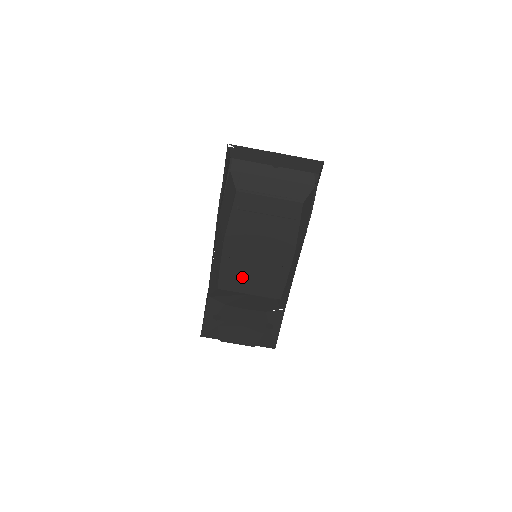
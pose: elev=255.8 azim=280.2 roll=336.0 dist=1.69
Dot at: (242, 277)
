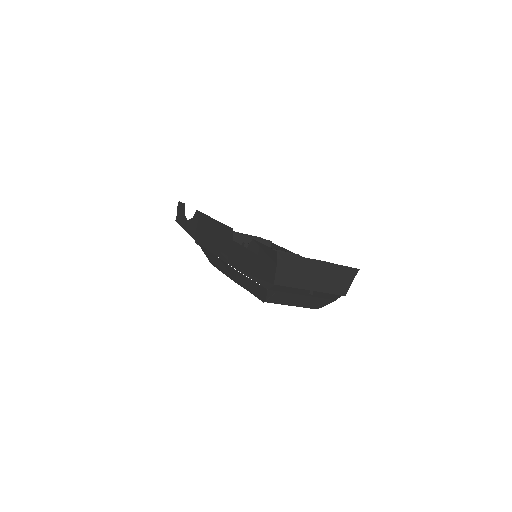
Dot at: occluded
